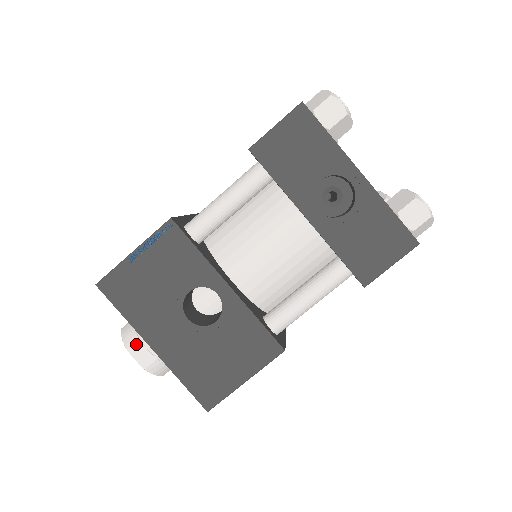
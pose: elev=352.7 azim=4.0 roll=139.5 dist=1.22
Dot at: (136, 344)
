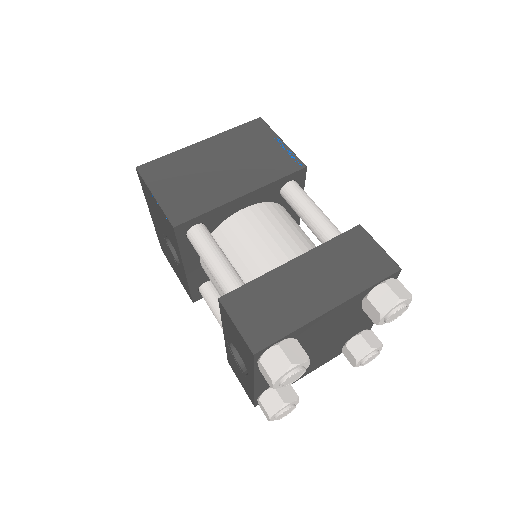
Dot at: occluded
